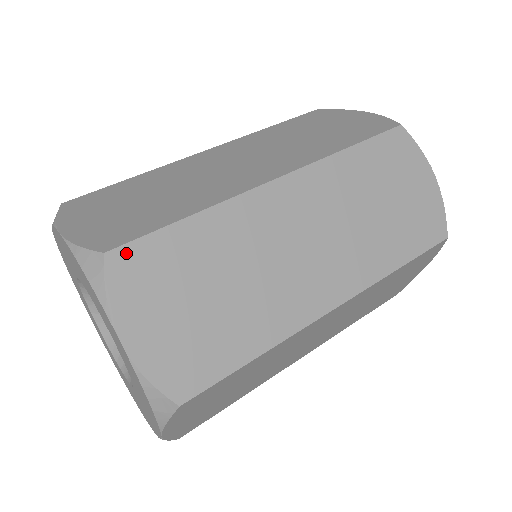
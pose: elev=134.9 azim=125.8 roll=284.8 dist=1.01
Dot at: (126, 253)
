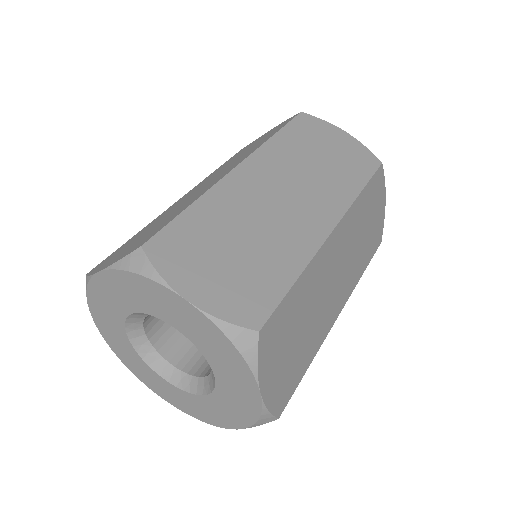
Dot at: (157, 241)
